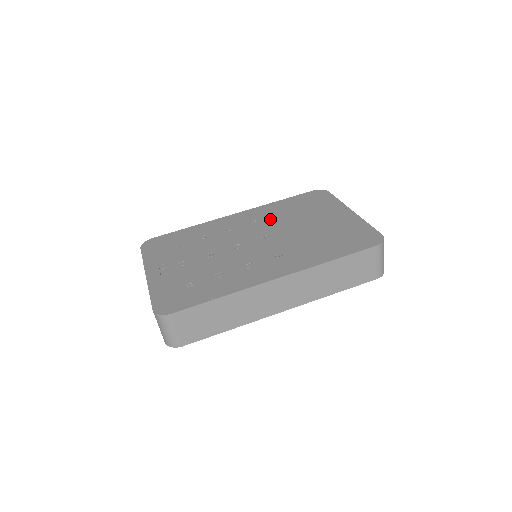
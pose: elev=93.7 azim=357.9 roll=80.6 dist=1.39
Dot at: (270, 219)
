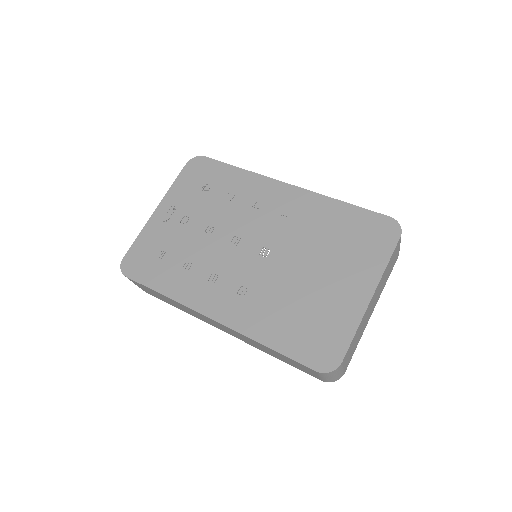
Dot at: (299, 227)
